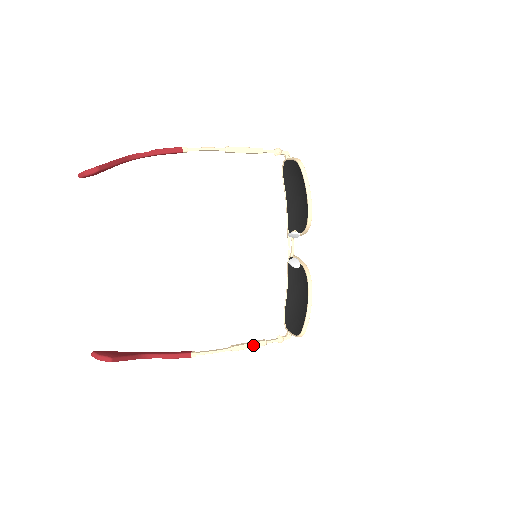
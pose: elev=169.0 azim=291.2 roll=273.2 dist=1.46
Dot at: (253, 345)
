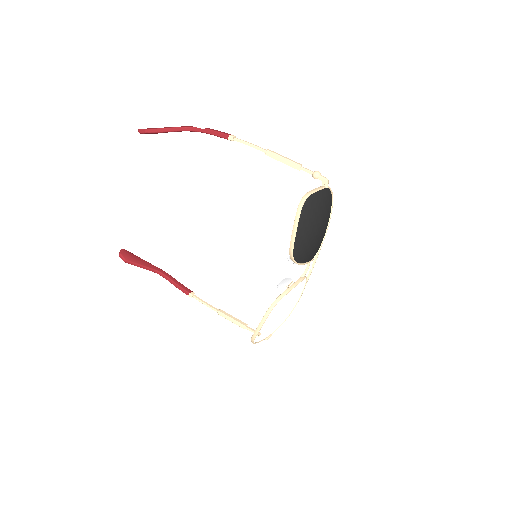
Dot at: (234, 321)
